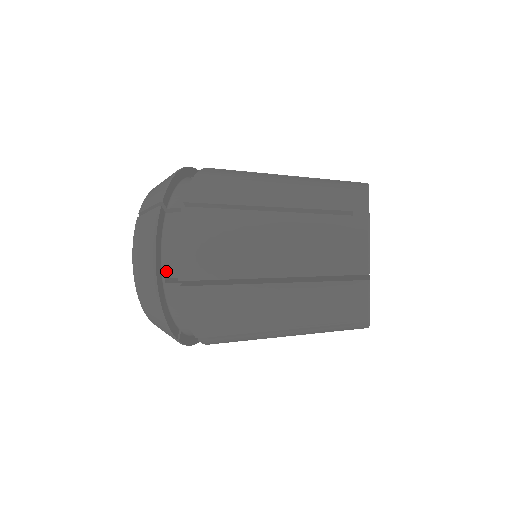
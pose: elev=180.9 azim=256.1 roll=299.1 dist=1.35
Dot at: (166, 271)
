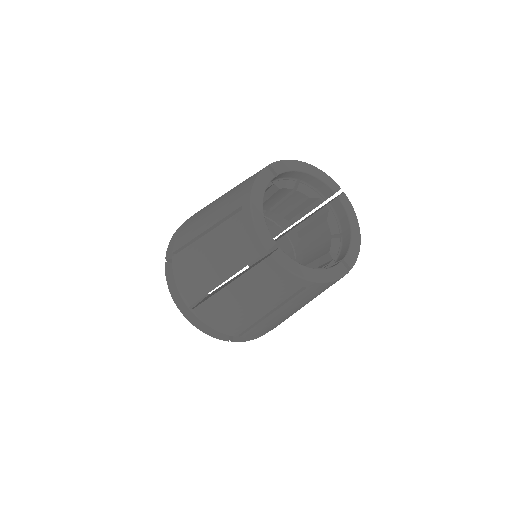
Dot at: occluded
